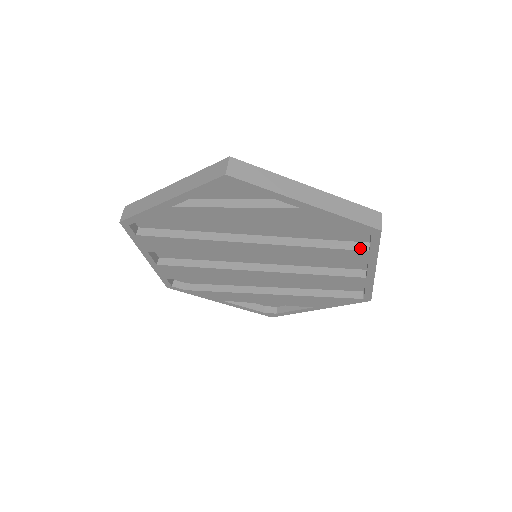
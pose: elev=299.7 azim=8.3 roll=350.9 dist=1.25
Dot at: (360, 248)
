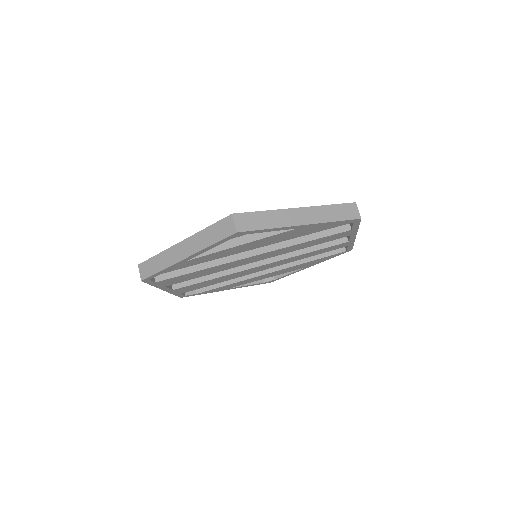
Dot at: (344, 230)
